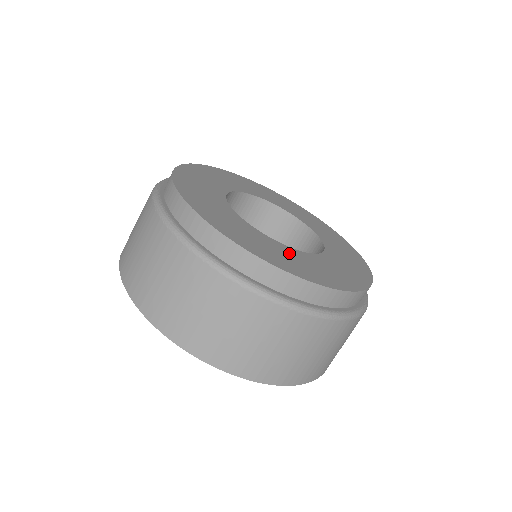
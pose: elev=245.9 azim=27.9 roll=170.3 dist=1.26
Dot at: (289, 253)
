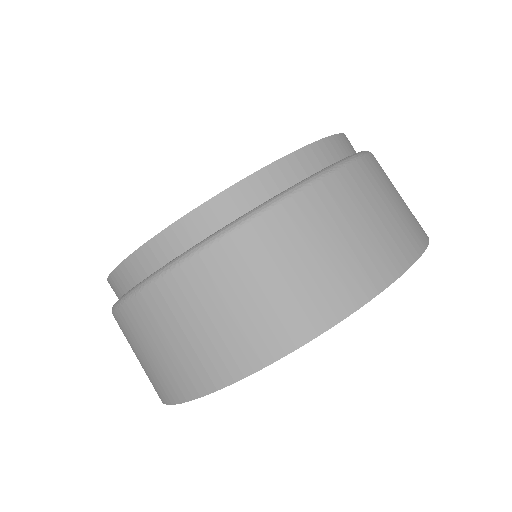
Dot at: occluded
